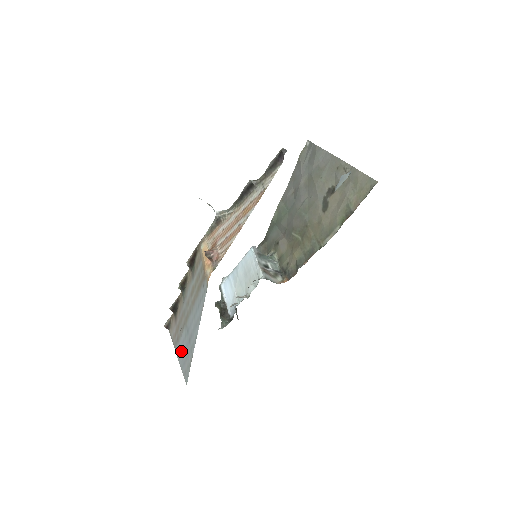
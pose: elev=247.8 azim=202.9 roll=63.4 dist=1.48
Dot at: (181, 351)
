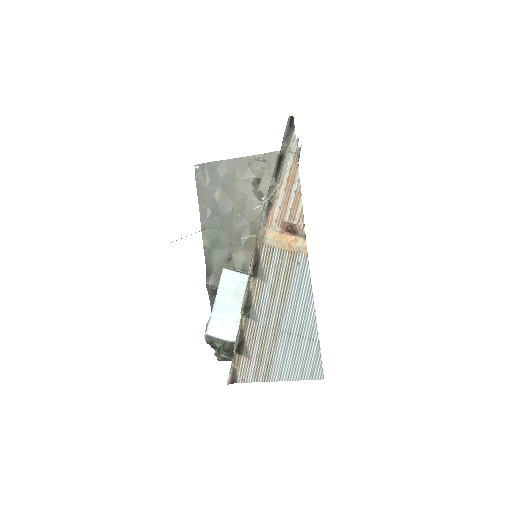
Dot at: (287, 365)
